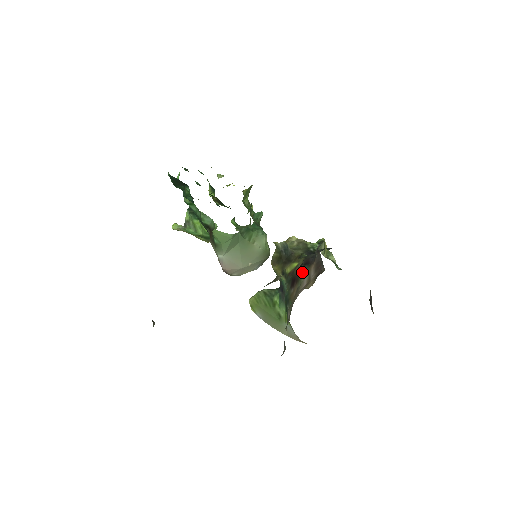
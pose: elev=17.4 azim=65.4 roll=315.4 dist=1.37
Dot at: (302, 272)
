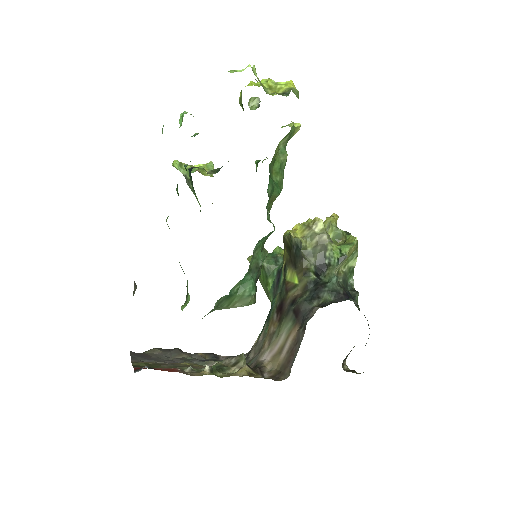
Dot at: (287, 319)
